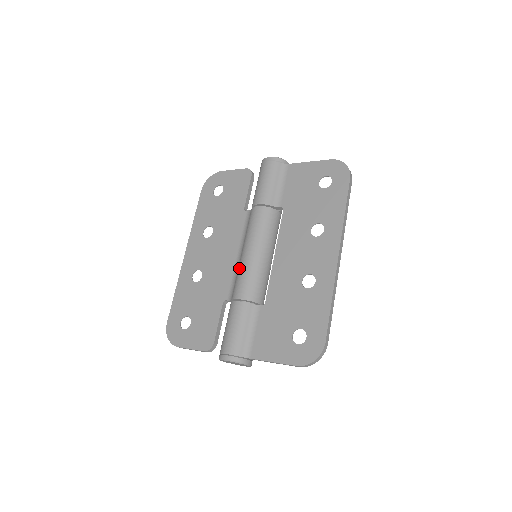
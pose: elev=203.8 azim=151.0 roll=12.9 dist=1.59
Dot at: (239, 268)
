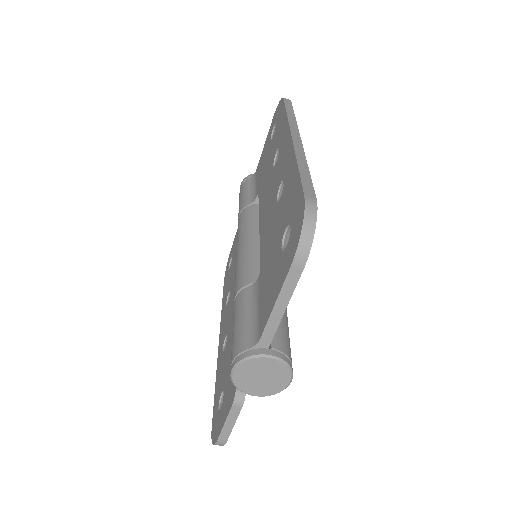
Dot at: occluded
